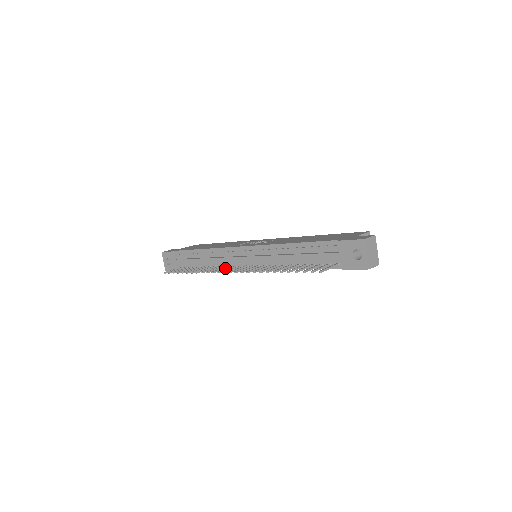
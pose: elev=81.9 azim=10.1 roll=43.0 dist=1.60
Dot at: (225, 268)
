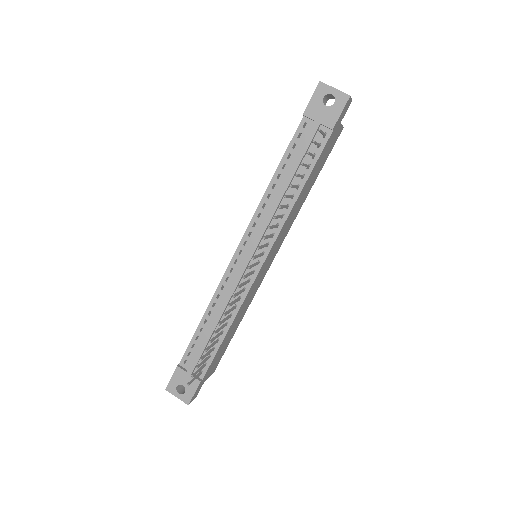
Dot at: (241, 291)
